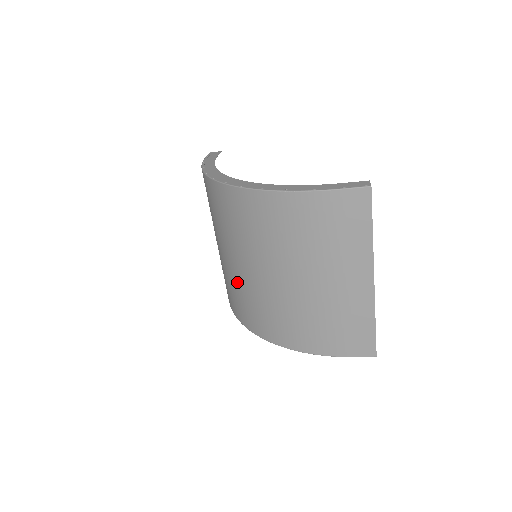
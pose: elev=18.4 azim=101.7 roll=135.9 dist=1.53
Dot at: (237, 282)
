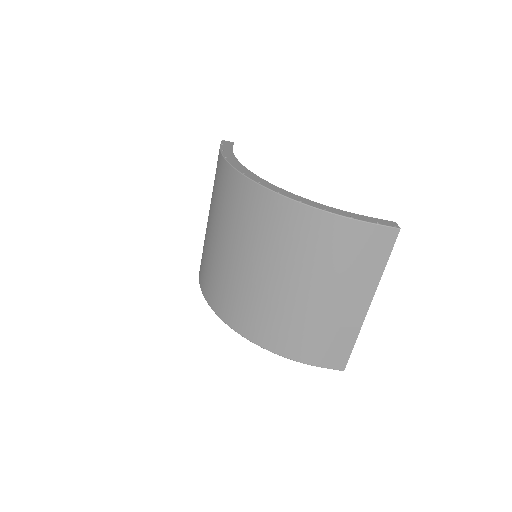
Dot at: (230, 276)
